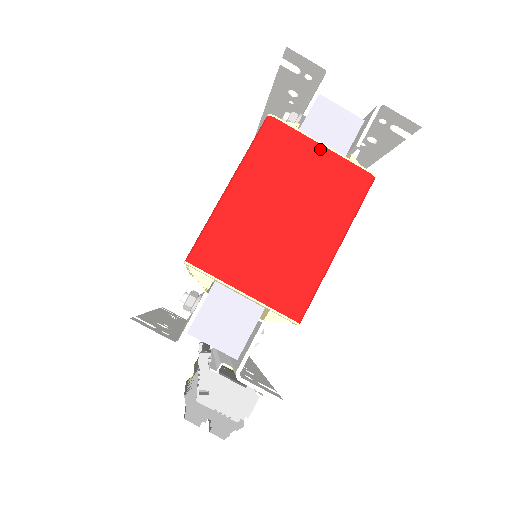
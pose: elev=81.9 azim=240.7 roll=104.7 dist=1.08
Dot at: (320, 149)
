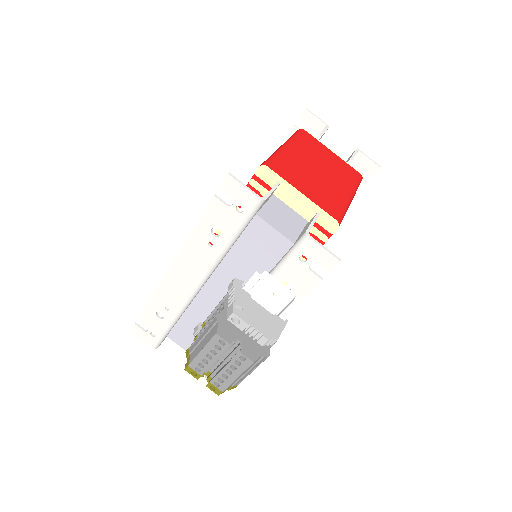
Dot at: (331, 152)
